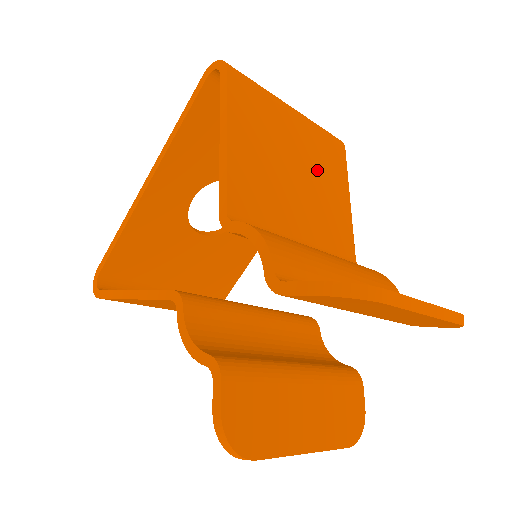
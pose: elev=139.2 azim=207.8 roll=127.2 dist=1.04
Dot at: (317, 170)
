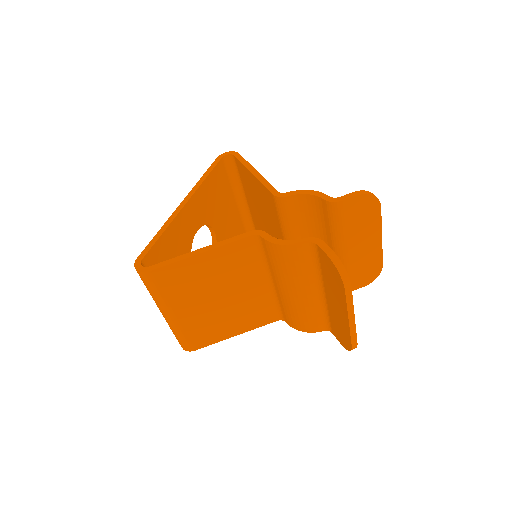
Dot at: occluded
